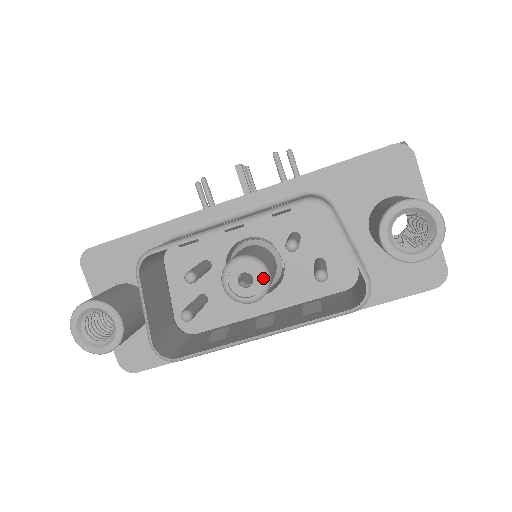
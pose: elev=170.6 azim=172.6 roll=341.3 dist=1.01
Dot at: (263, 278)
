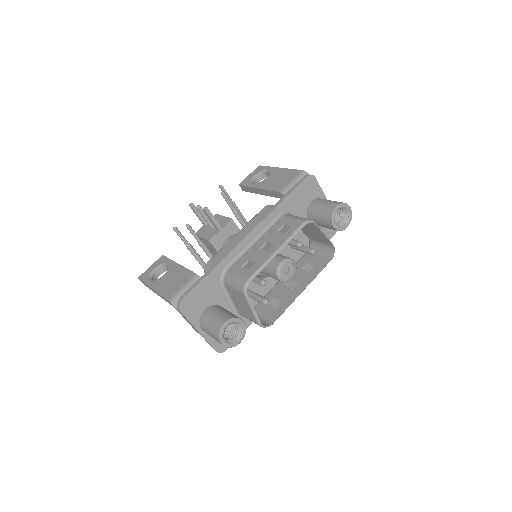
Dot at: (294, 265)
